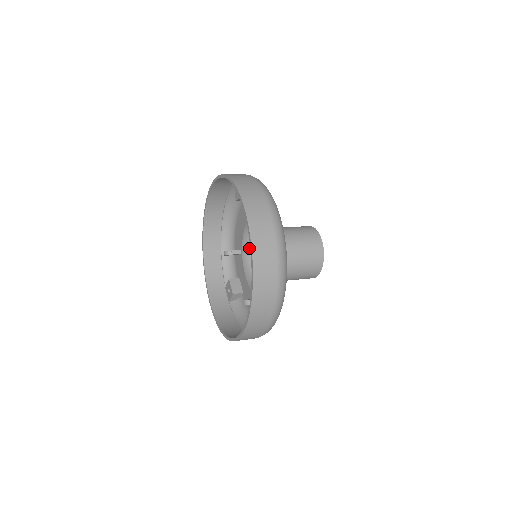
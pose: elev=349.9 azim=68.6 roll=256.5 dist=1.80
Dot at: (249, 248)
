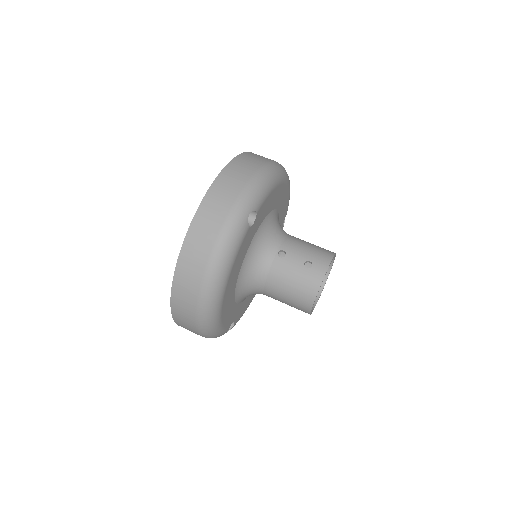
Dot at: occluded
